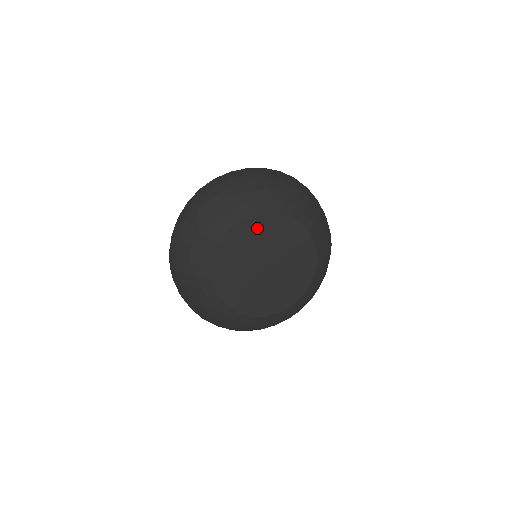
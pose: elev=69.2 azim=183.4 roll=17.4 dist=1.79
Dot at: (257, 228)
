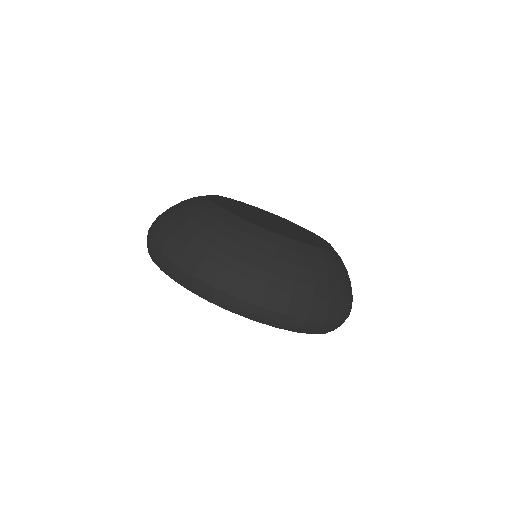
Dot at: occluded
